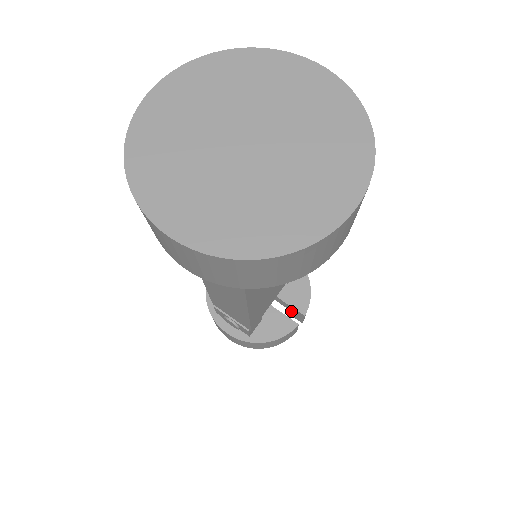
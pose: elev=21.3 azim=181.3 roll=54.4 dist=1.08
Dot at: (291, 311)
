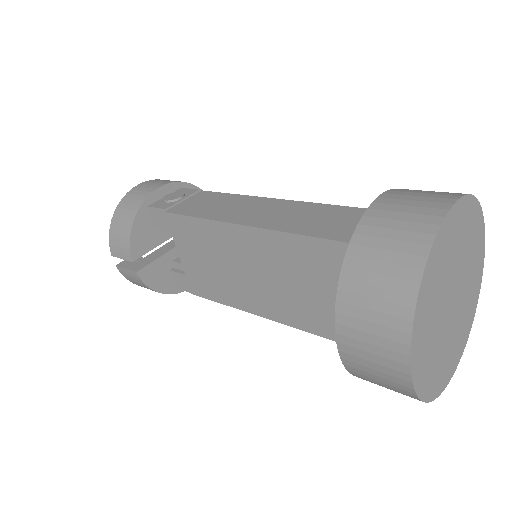
Dot at: occluded
